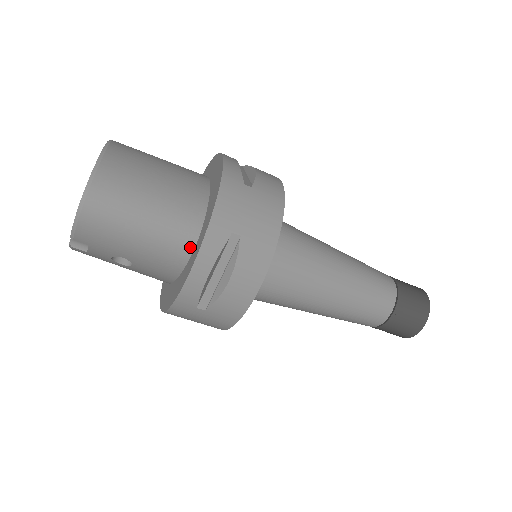
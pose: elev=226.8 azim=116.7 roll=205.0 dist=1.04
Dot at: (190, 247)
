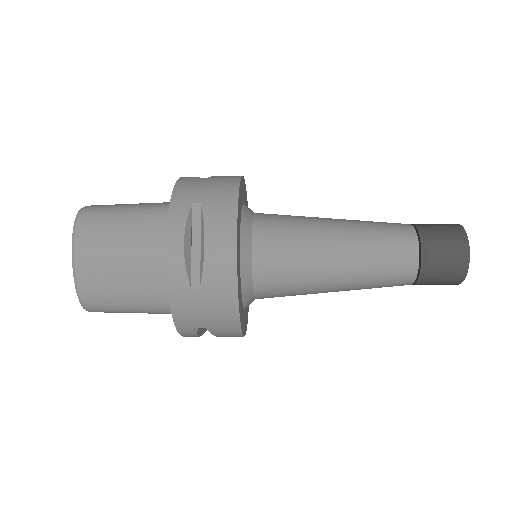
Dot at: occluded
